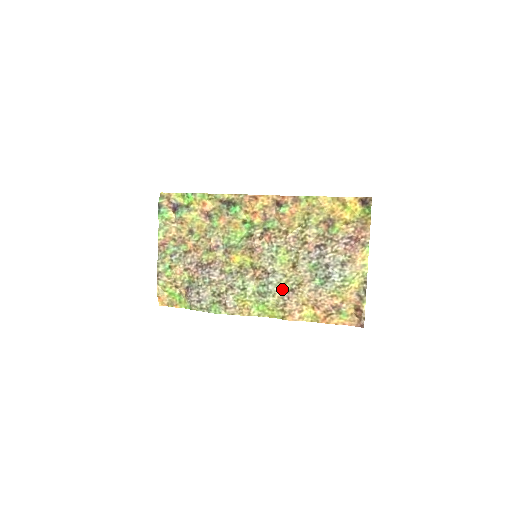
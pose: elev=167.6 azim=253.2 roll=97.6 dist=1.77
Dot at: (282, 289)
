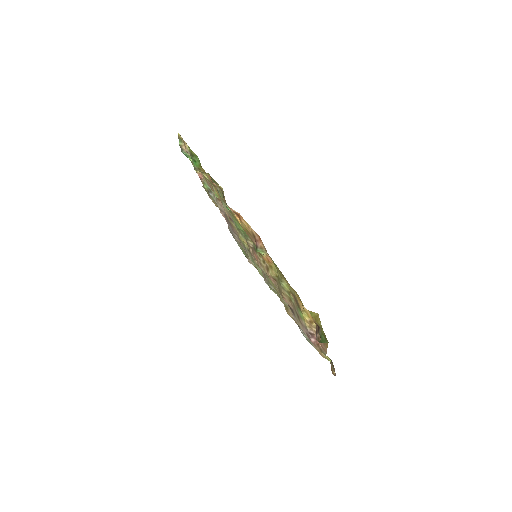
Dot at: (278, 295)
